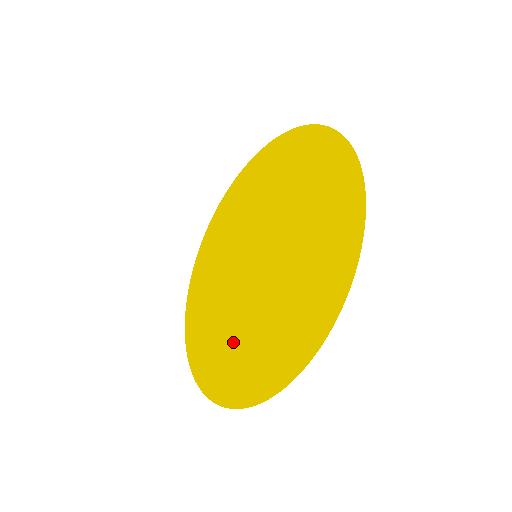
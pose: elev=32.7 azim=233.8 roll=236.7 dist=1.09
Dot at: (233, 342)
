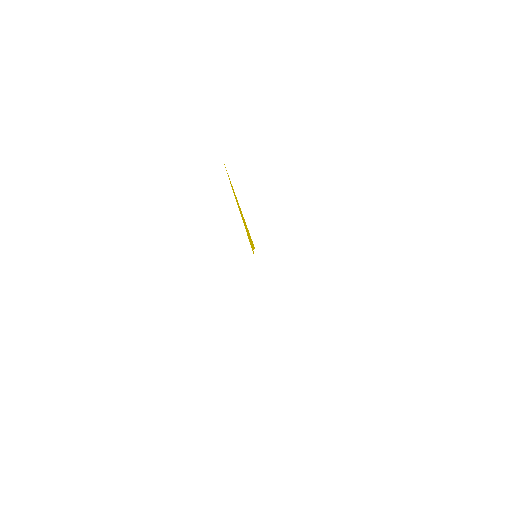
Dot at: occluded
